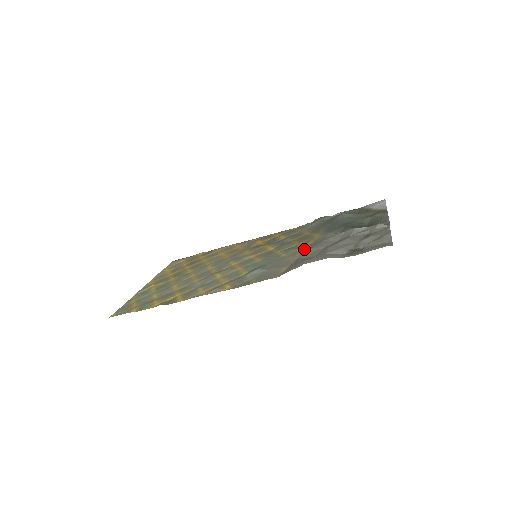
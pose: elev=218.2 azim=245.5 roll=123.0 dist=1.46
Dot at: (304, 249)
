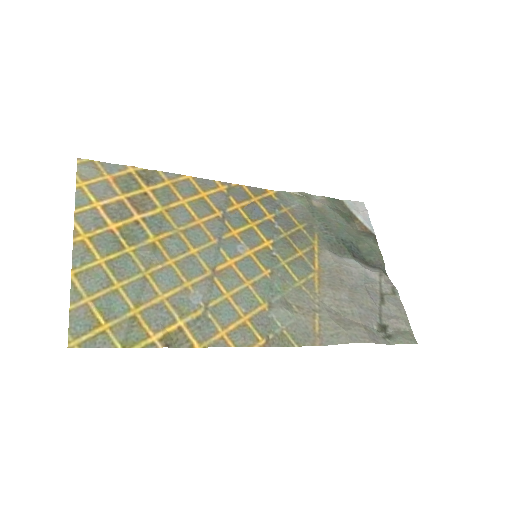
Dot at: (319, 280)
